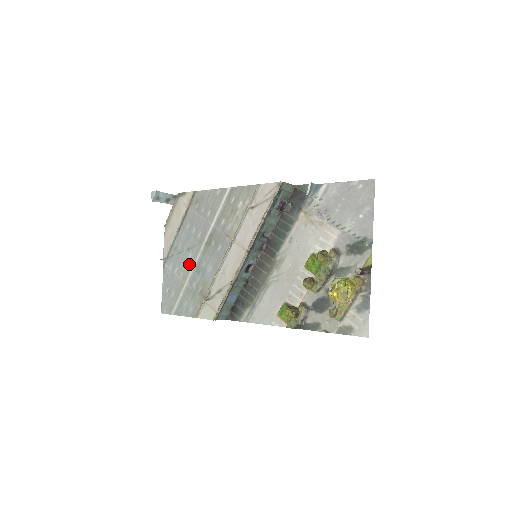
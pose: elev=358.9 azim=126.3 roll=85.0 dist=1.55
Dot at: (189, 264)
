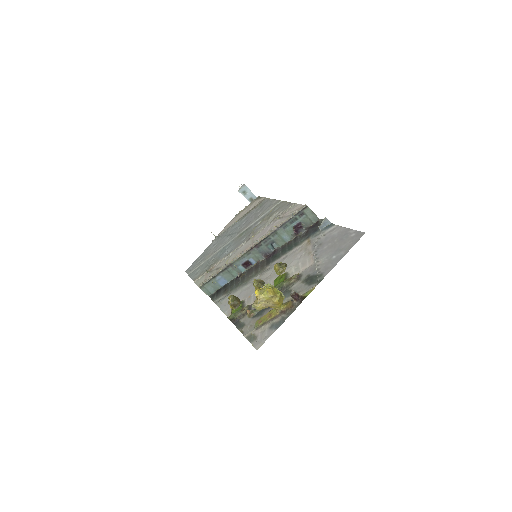
Dot at: (223, 244)
